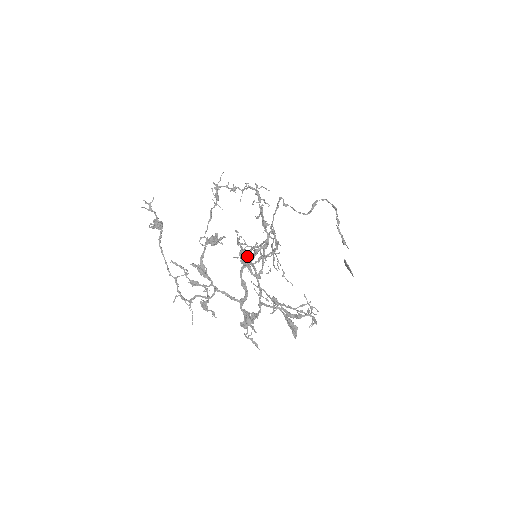
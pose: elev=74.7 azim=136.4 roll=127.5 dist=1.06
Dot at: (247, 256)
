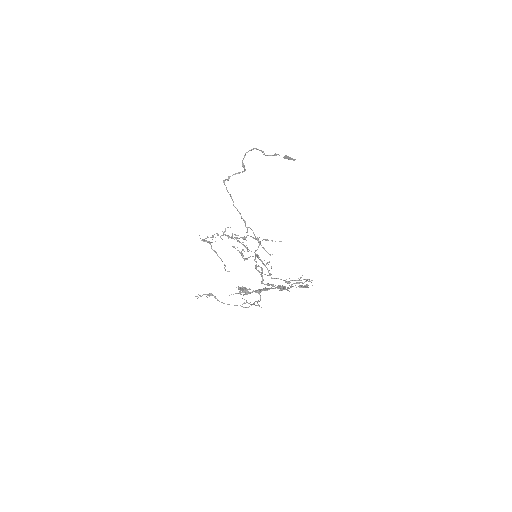
Dot at: occluded
